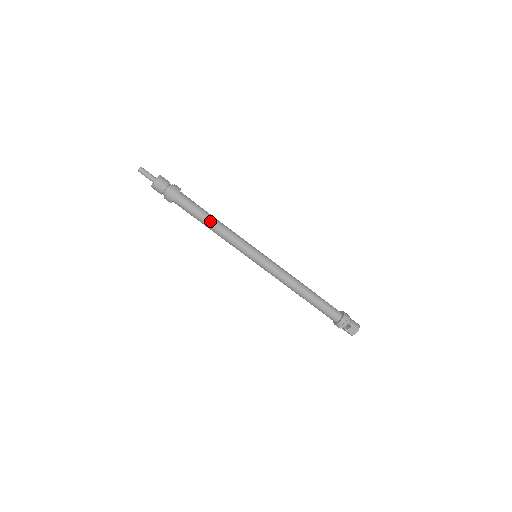
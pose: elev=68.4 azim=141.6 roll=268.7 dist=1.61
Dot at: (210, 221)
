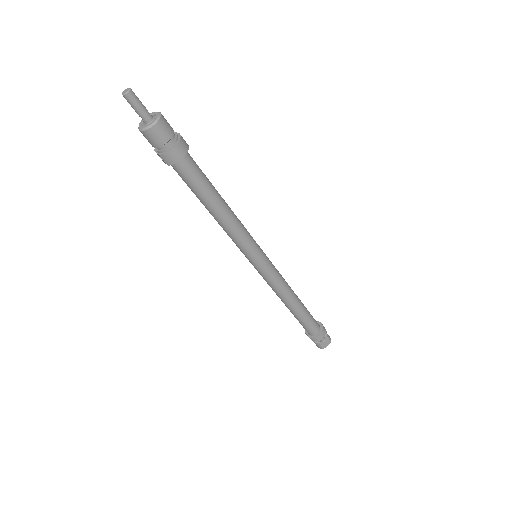
Dot at: (219, 202)
